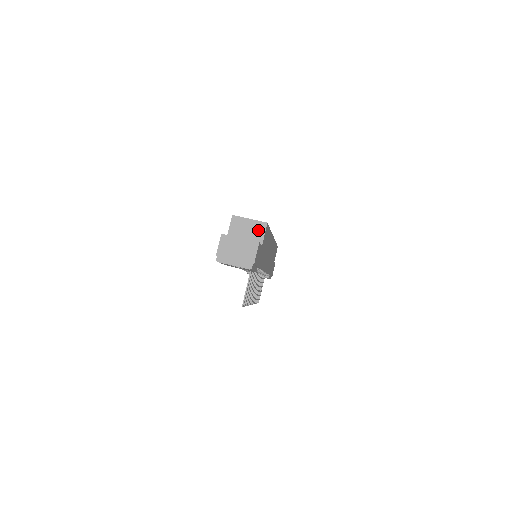
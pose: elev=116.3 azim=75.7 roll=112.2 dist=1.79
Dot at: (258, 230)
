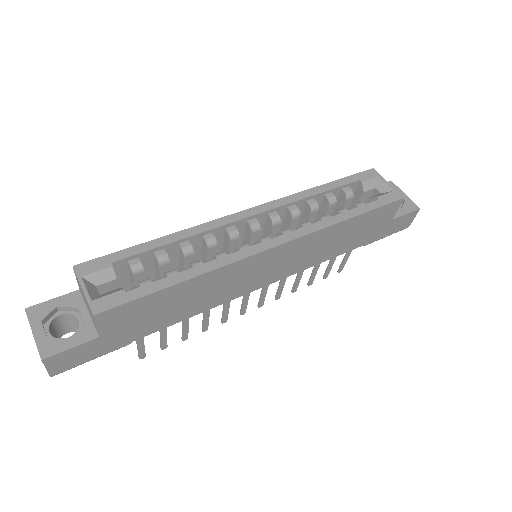
Dot at: (91, 314)
